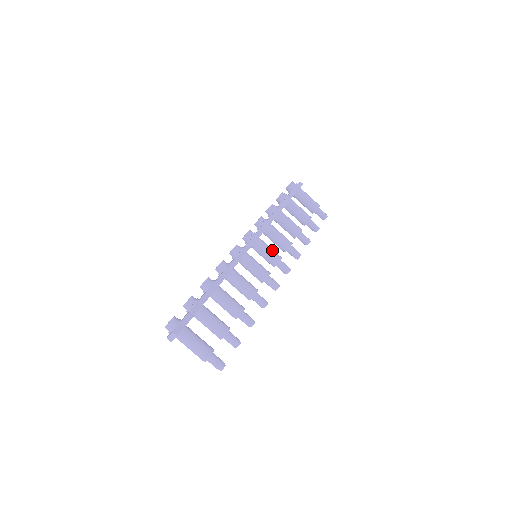
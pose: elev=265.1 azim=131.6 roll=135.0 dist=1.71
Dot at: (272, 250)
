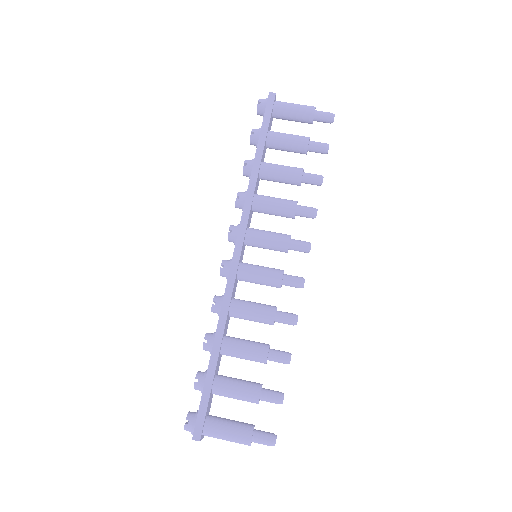
Dot at: (272, 236)
